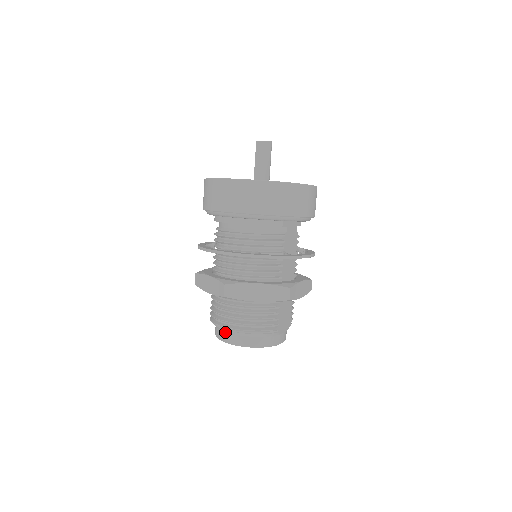
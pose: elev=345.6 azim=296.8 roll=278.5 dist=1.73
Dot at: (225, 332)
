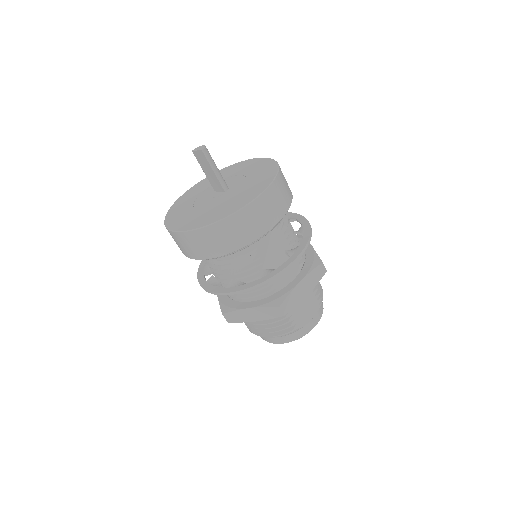
Dot at: occluded
